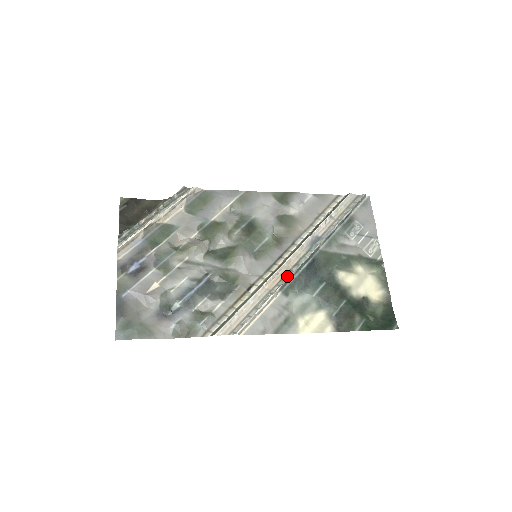
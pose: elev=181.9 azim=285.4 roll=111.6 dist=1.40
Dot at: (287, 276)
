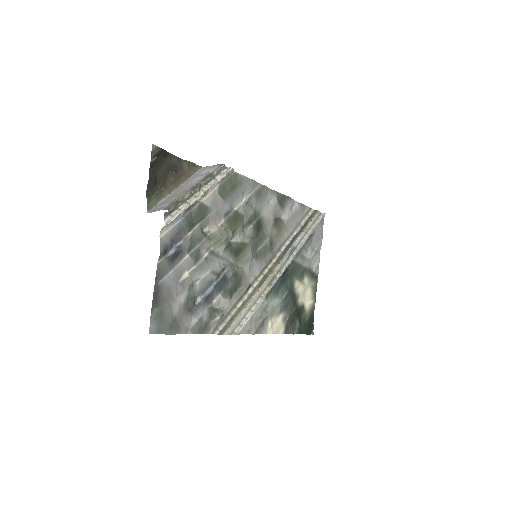
Dot at: (273, 282)
